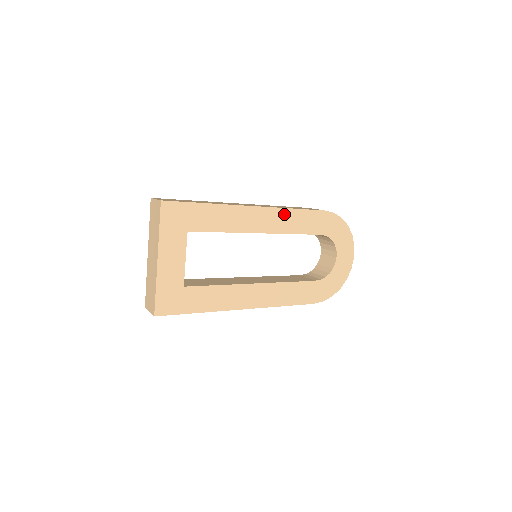
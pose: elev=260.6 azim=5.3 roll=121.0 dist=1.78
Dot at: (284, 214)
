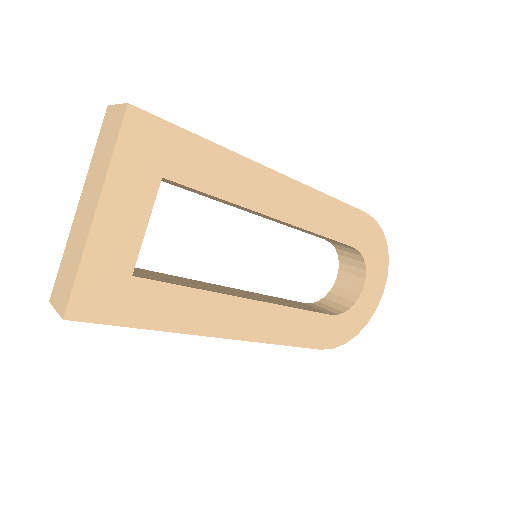
Dot at: (314, 199)
